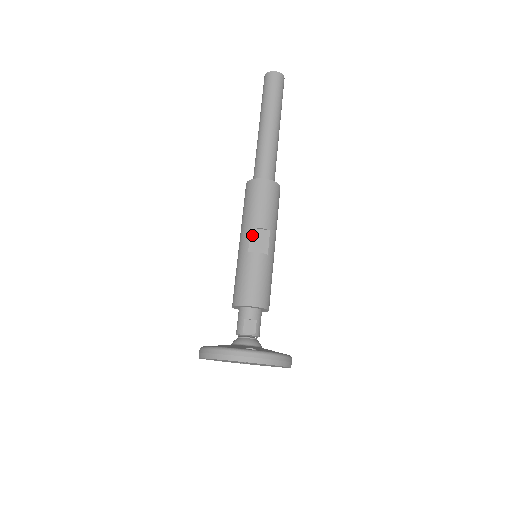
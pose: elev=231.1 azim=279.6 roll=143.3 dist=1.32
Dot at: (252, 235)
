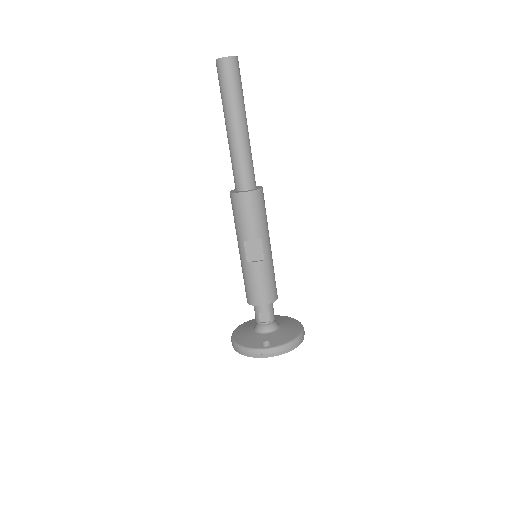
Dot at: (246, 247)
